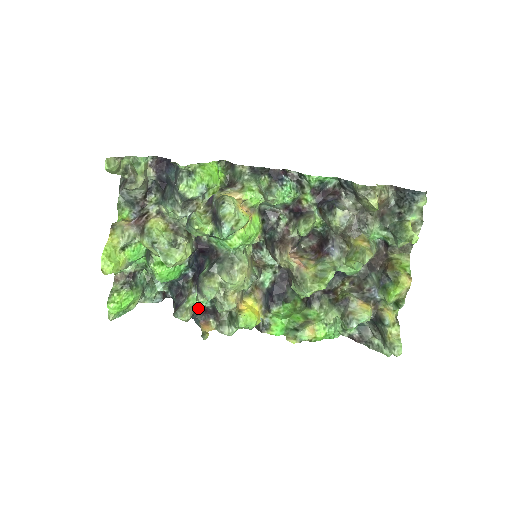
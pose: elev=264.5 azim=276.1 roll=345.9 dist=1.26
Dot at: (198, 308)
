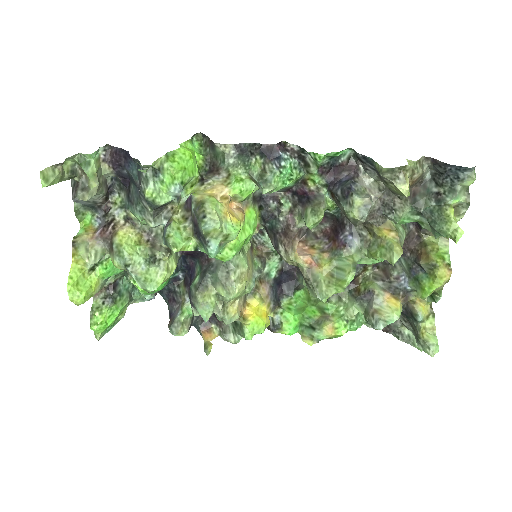
Dot at: occluded
